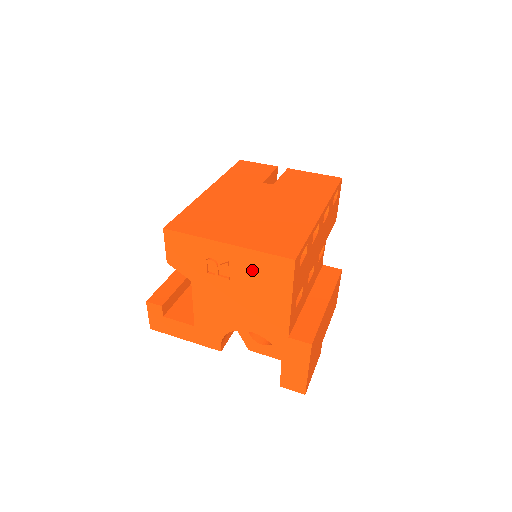
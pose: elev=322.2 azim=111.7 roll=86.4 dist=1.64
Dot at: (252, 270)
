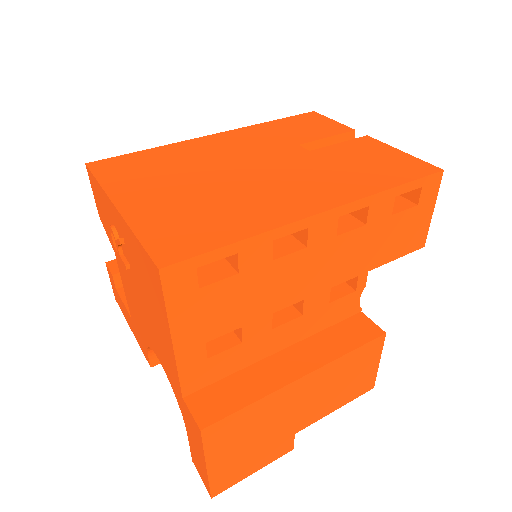
Dot at: (138, 263)
